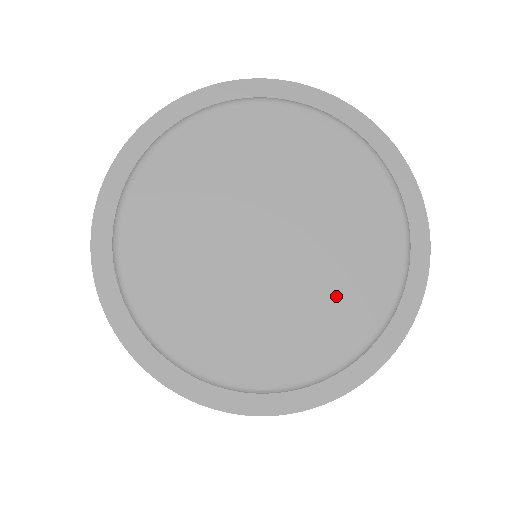
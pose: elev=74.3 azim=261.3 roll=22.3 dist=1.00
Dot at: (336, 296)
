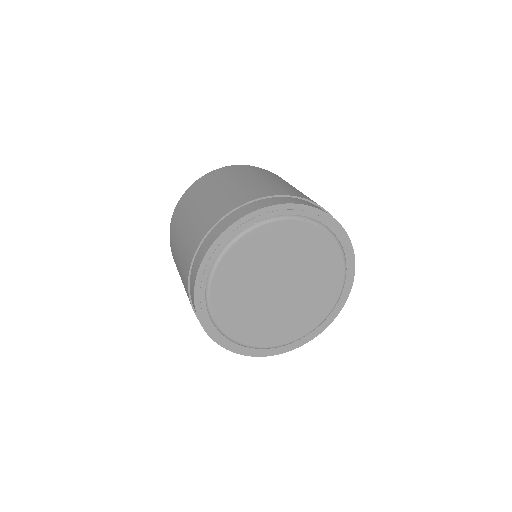
Dot at: (321, 281)
